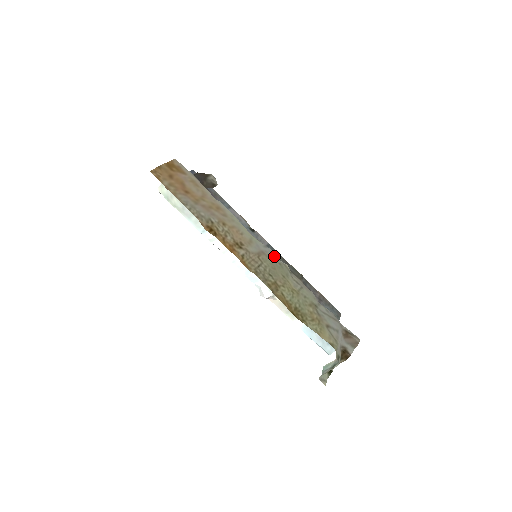
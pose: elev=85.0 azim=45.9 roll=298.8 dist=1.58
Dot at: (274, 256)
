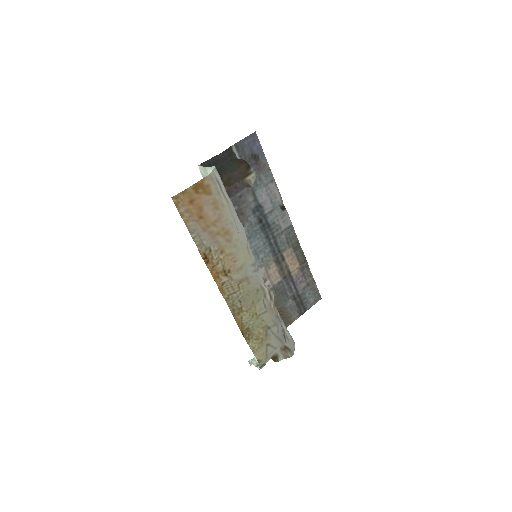
Dot at: (257, 282)
